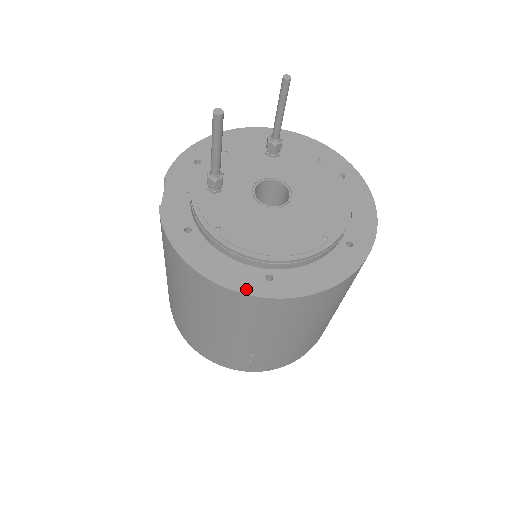
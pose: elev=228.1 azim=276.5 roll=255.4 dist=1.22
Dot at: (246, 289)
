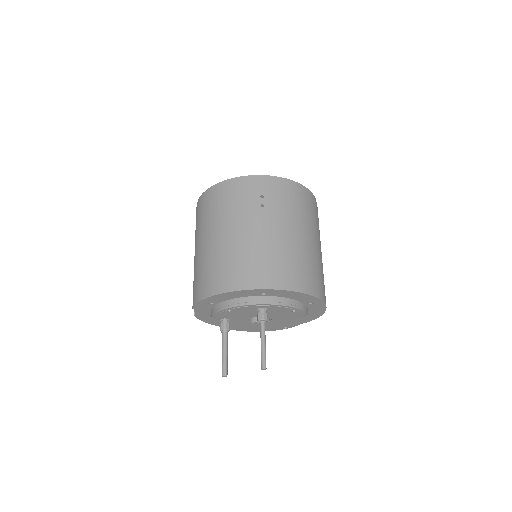
Dot at: occluded
